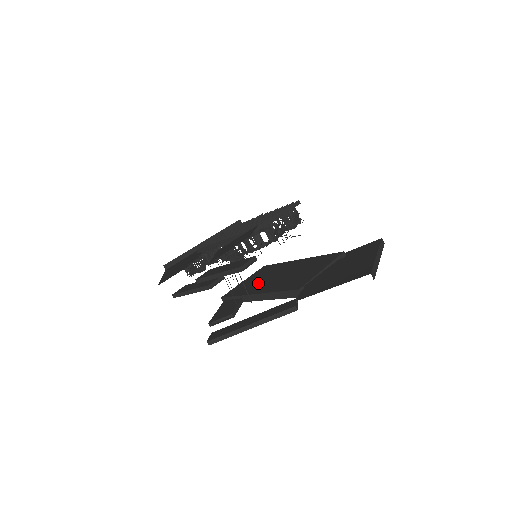
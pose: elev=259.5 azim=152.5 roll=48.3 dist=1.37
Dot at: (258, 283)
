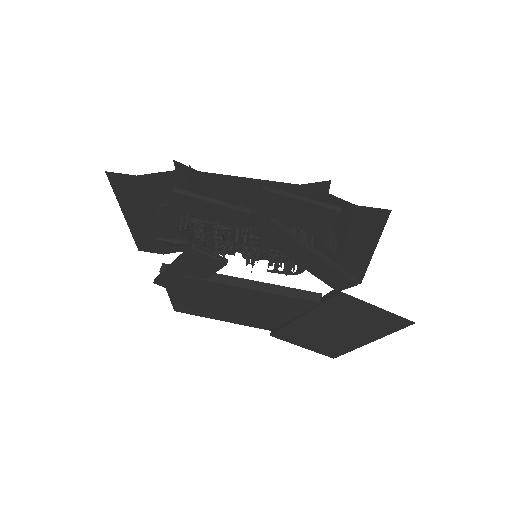
Dot at: occluded
